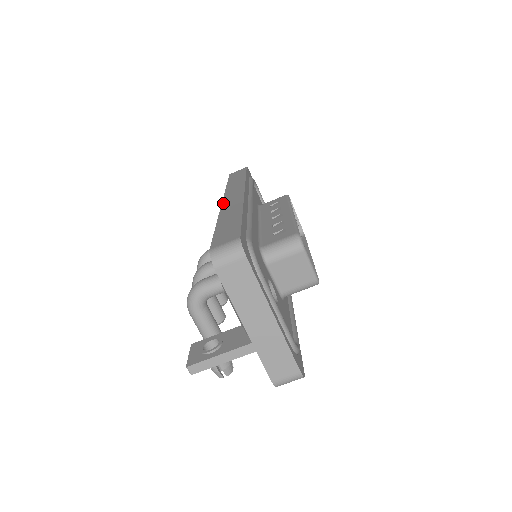
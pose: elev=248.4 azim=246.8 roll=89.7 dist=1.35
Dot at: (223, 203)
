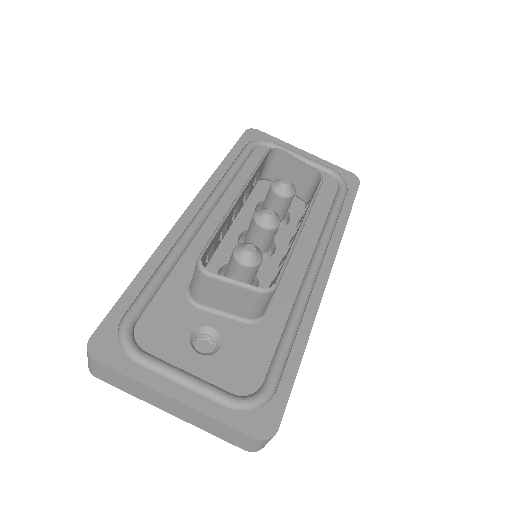
Dot at: occluded
